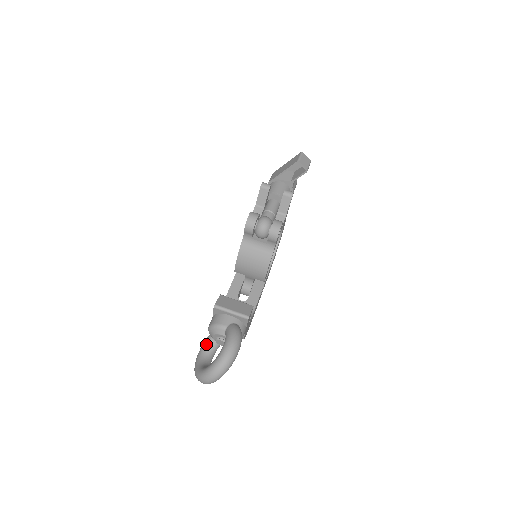
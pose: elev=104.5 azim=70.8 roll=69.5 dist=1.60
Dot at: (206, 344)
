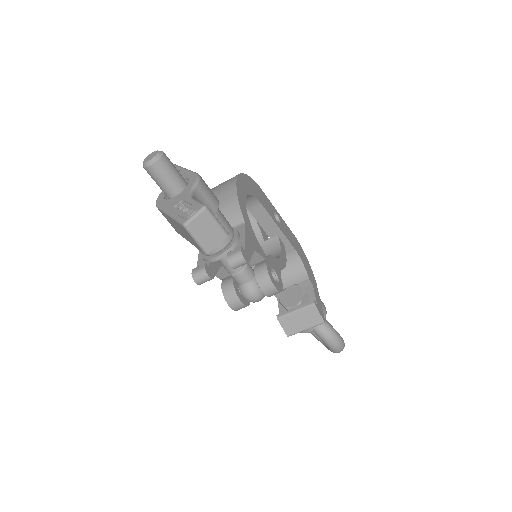
Dot at: occluded
